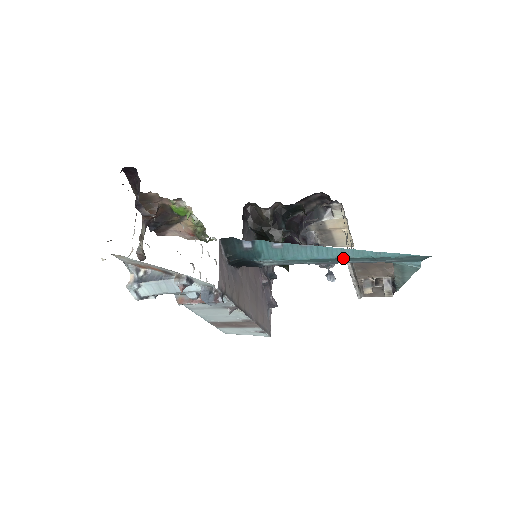
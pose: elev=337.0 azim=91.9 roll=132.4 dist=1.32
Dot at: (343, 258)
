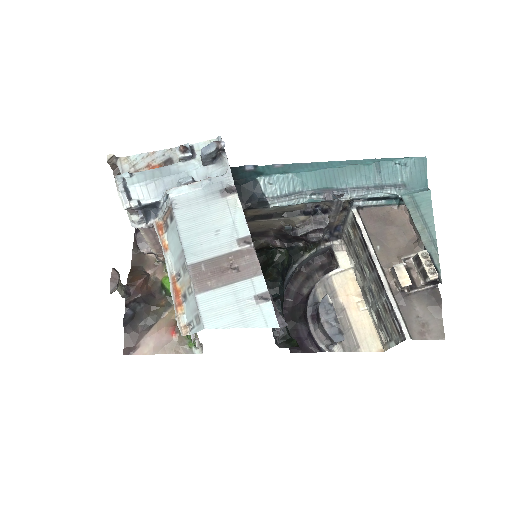
Dot at: (344, 169)
